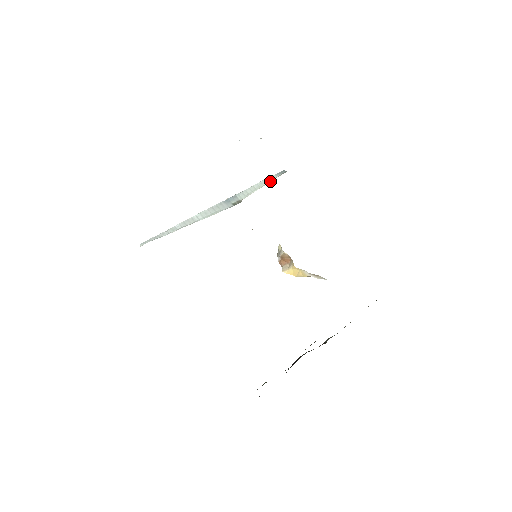
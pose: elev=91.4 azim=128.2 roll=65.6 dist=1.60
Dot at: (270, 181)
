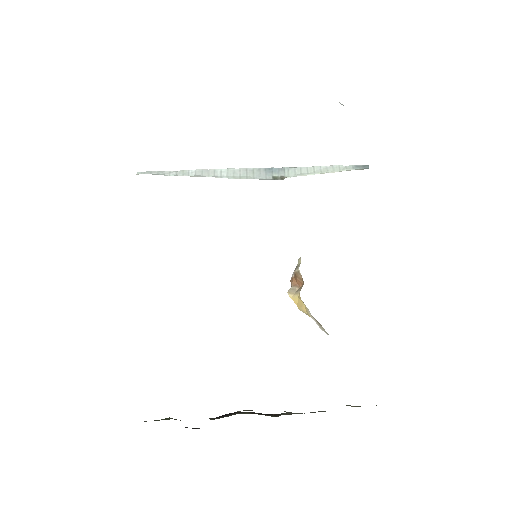
Dot at: (339, 171)
